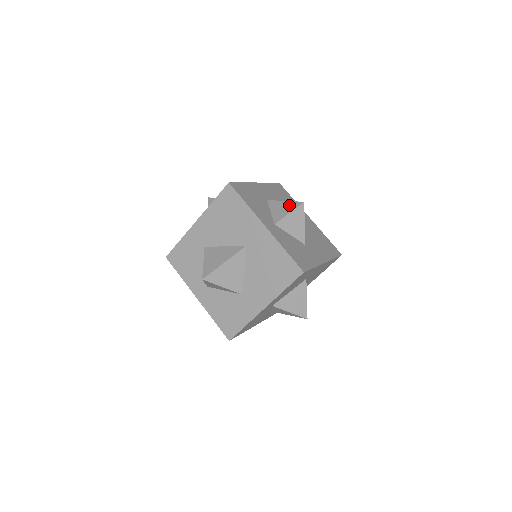
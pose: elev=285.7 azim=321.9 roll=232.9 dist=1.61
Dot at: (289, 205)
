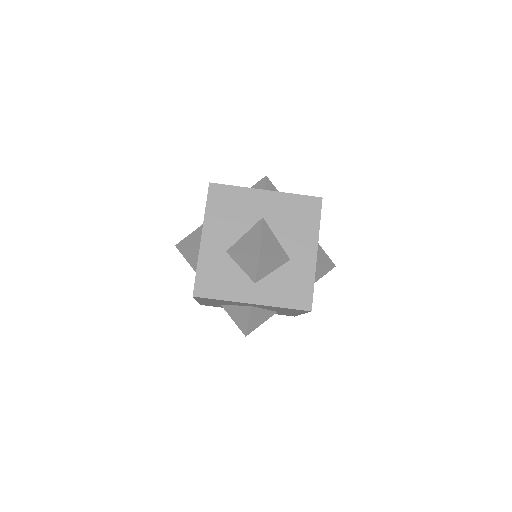
Dot at: (250, 260)
